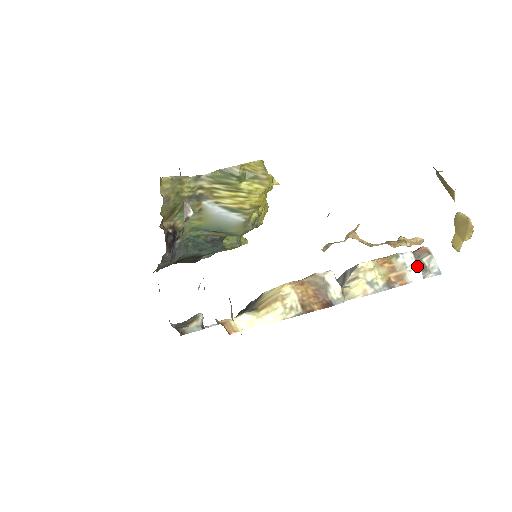
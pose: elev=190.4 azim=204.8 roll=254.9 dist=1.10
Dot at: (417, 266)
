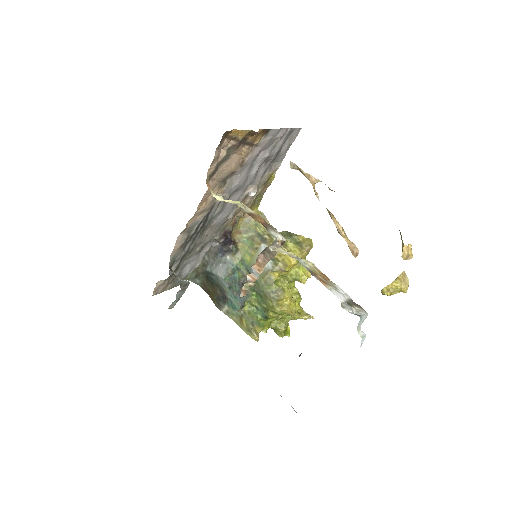
Dot at: (345, 299)
